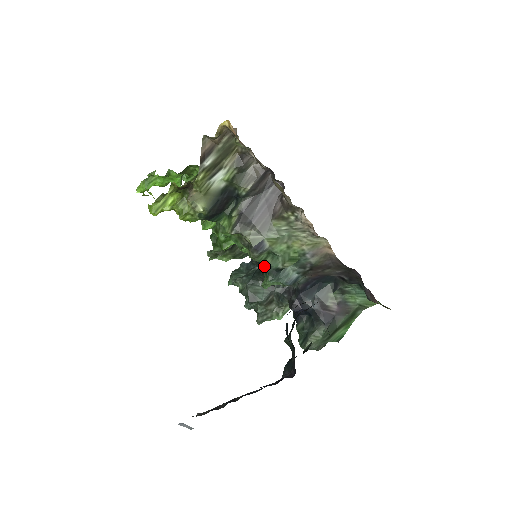
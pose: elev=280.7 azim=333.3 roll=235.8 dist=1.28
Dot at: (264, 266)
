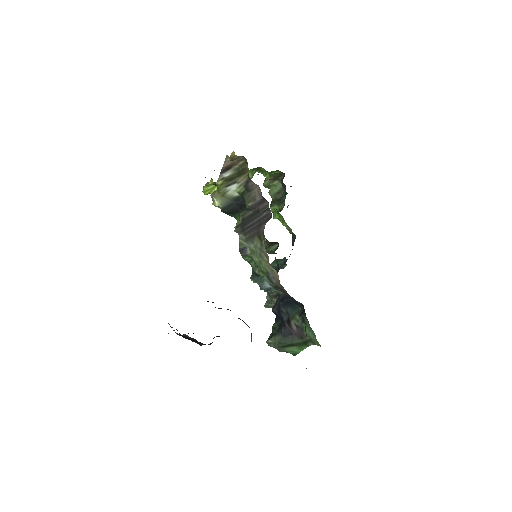
Dot at: occluded
